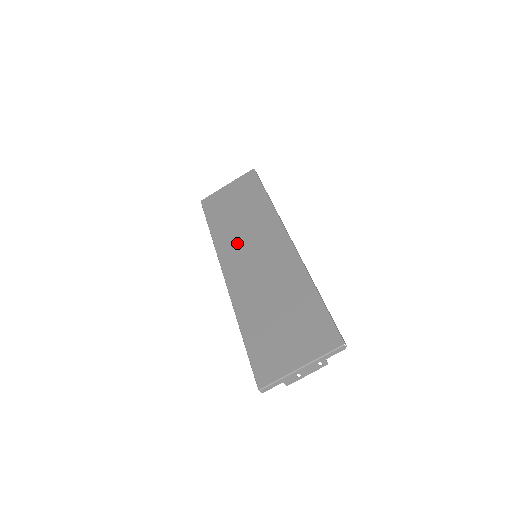
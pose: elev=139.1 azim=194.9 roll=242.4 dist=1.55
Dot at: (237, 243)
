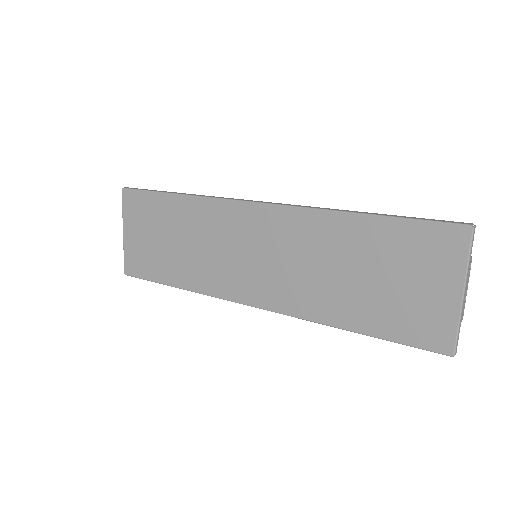
Dot at: (220, 267)
